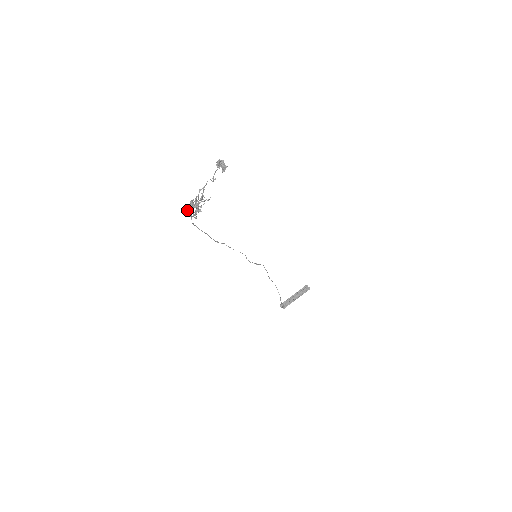
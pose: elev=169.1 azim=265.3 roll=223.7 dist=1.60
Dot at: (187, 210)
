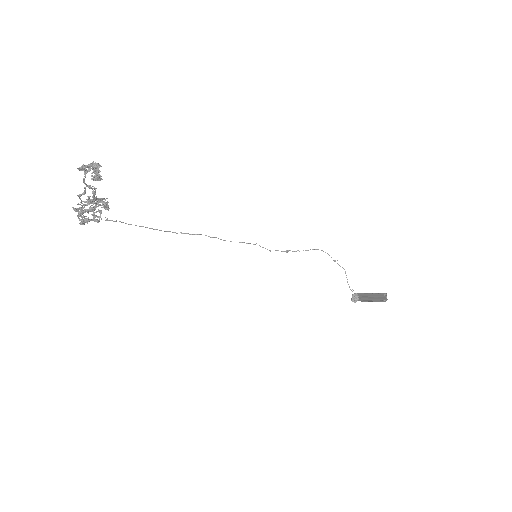
Dot at: occluded
